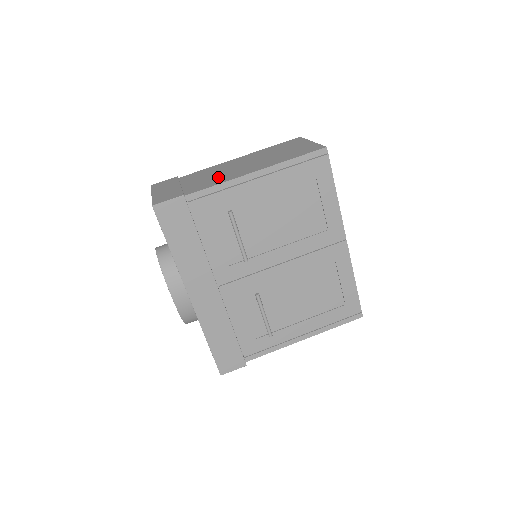
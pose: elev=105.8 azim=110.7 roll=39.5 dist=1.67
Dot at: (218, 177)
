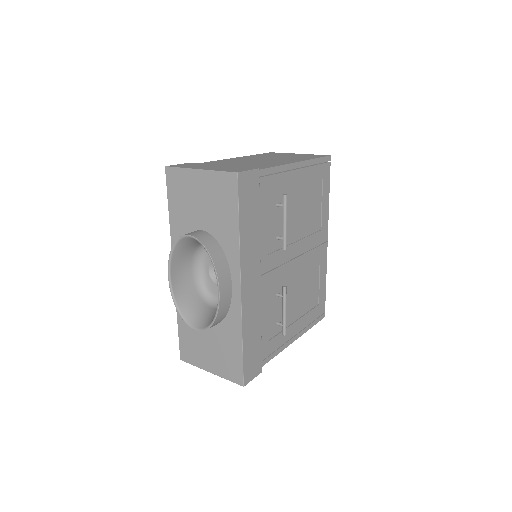
Dot at: (258, 164)
